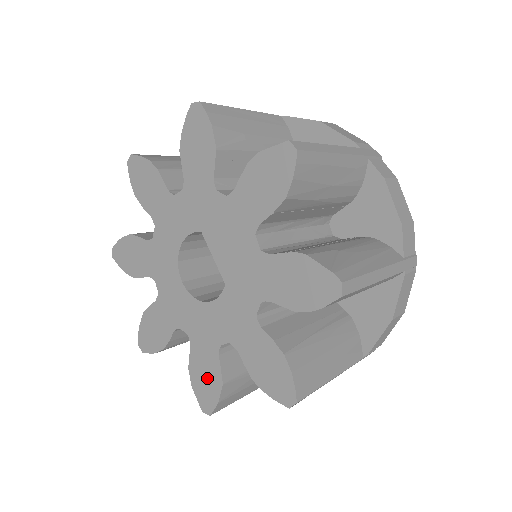
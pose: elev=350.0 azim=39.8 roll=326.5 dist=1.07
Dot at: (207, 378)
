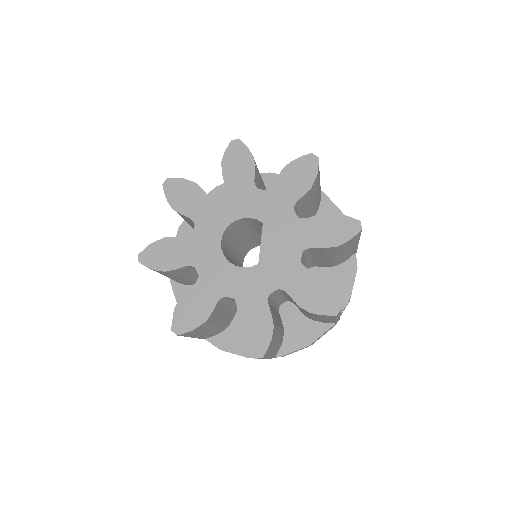
Dot at: (195, 310)
